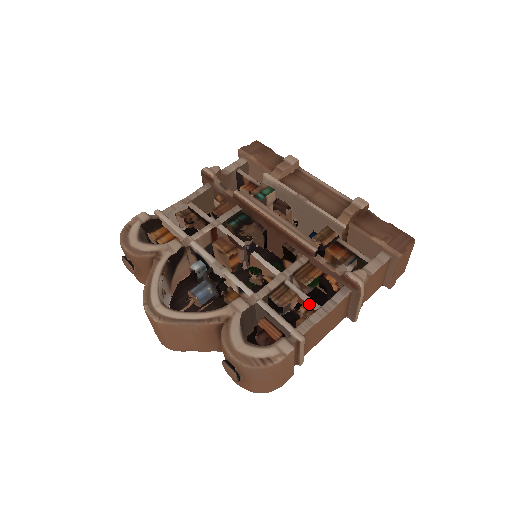
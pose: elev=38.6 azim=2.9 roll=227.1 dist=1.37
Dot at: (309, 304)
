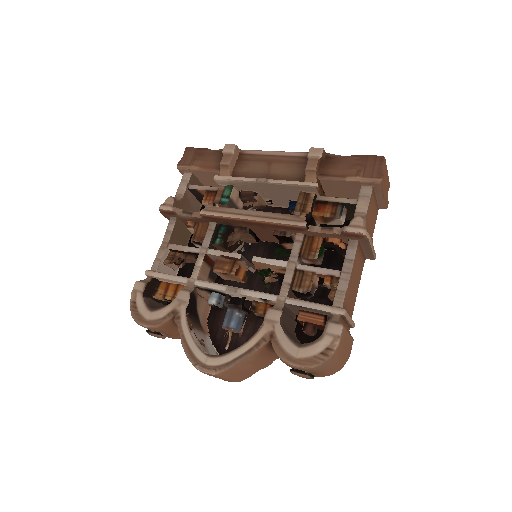
Dot at: (329, 275)
